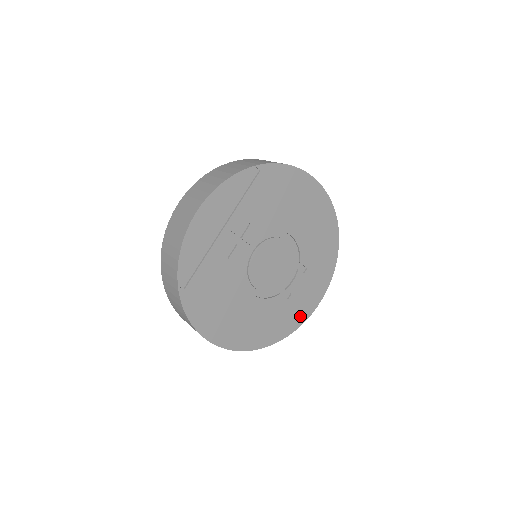
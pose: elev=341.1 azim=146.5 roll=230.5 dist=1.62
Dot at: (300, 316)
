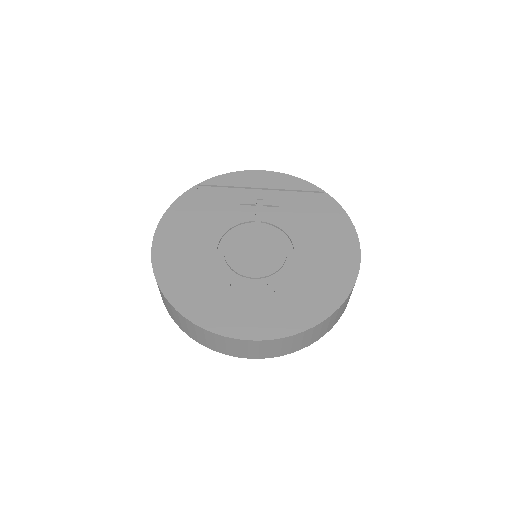
Dot at: (216, 320)
